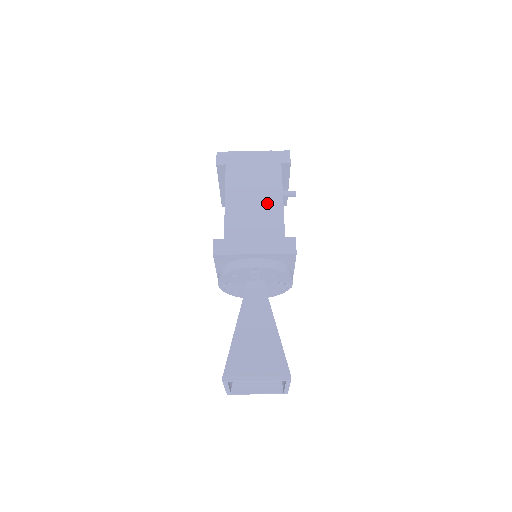
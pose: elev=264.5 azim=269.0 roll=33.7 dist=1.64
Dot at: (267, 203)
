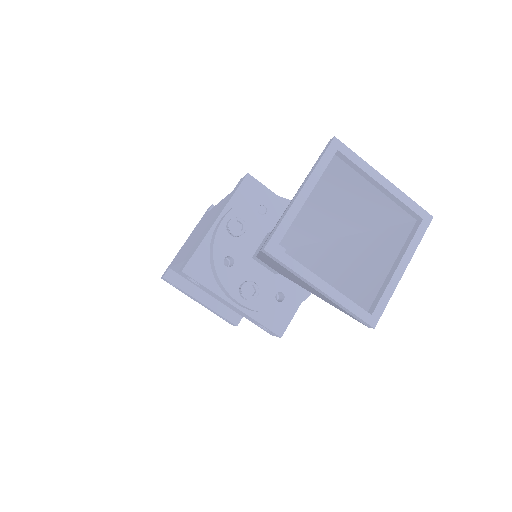
Dot at: occluded
